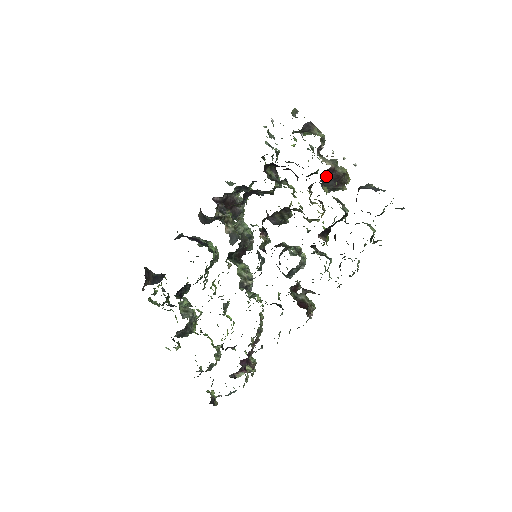
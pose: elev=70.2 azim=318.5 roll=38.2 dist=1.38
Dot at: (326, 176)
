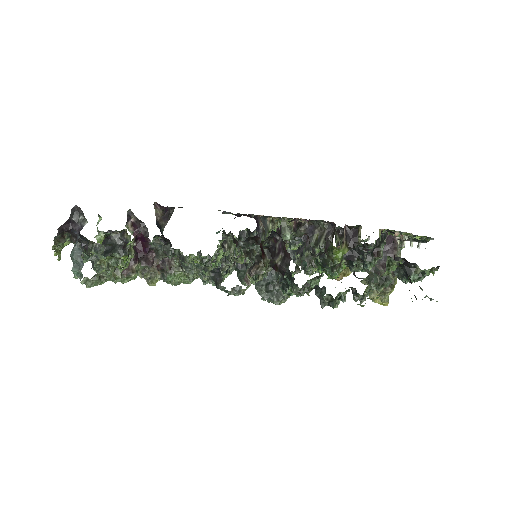
Dot at: (386, 241)
